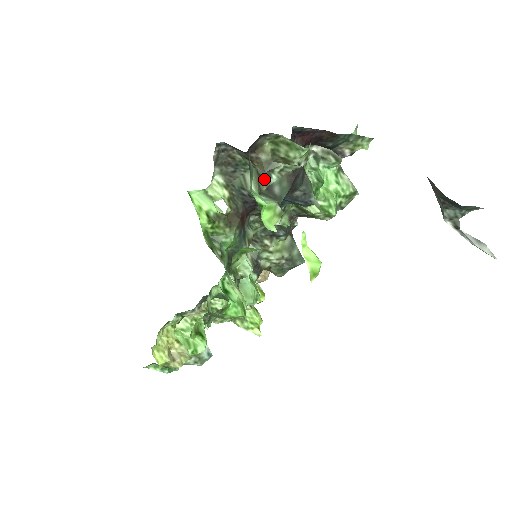
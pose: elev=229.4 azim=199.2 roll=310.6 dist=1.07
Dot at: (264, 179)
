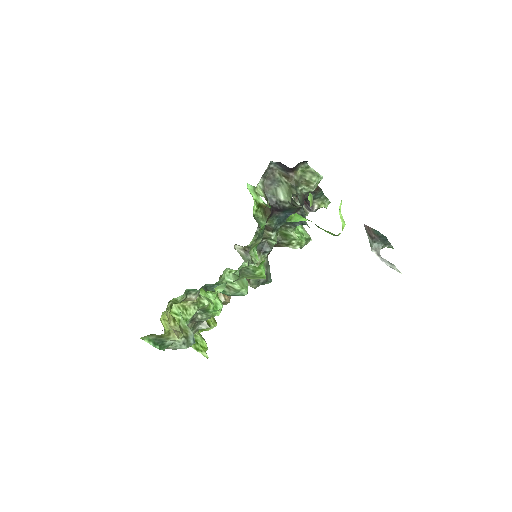
Dot at: (295, 189)
